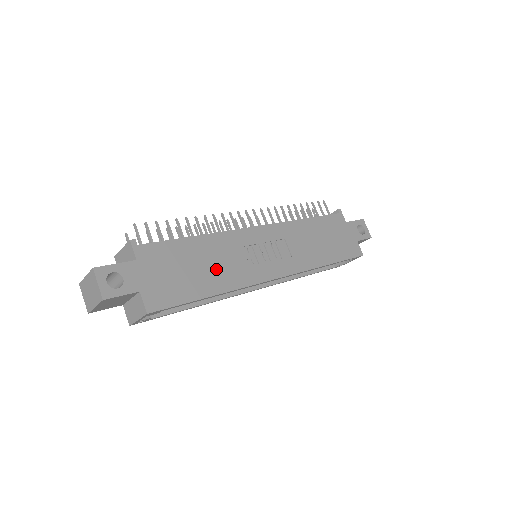
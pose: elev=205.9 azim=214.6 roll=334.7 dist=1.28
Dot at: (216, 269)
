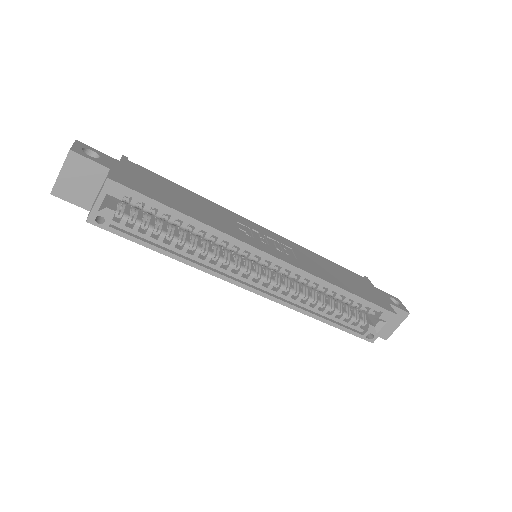
Dot at: (201, 211)
